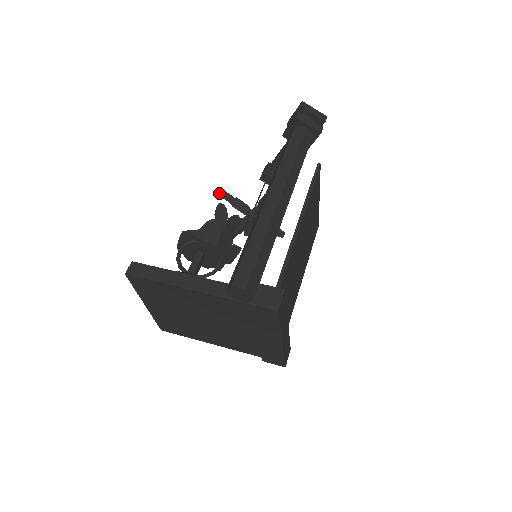
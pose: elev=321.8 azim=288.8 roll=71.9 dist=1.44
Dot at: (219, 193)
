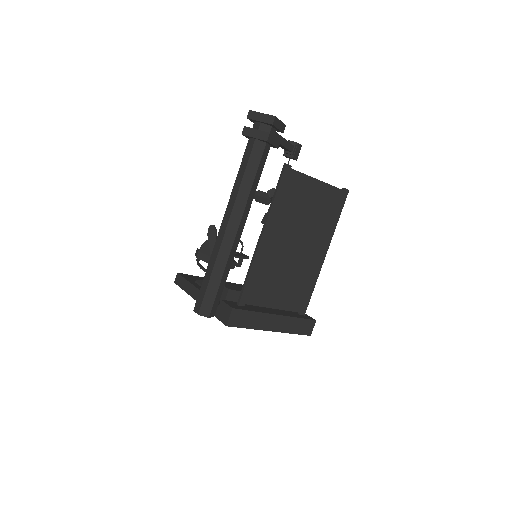
Dot at: occluded
